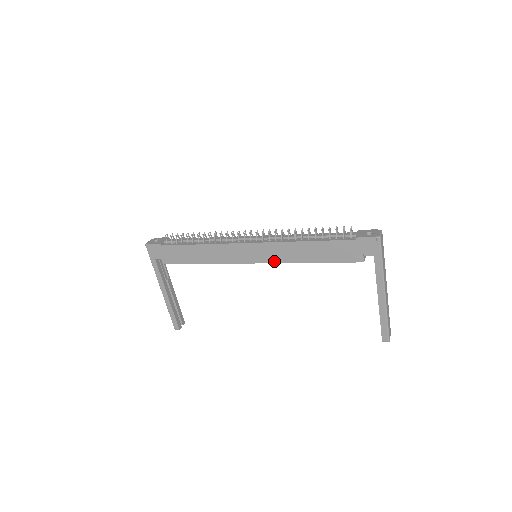
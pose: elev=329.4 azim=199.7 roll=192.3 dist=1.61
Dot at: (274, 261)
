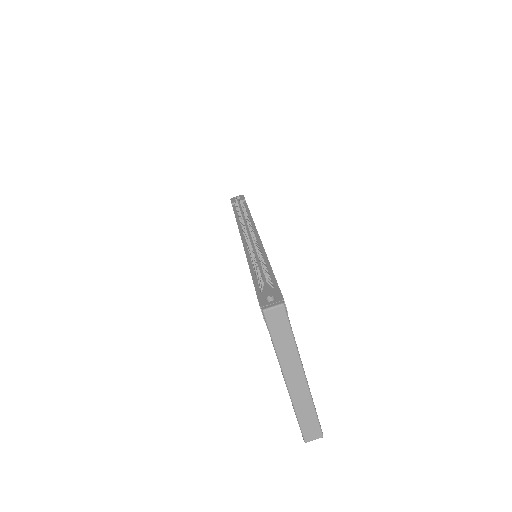
Dot at: occluded
